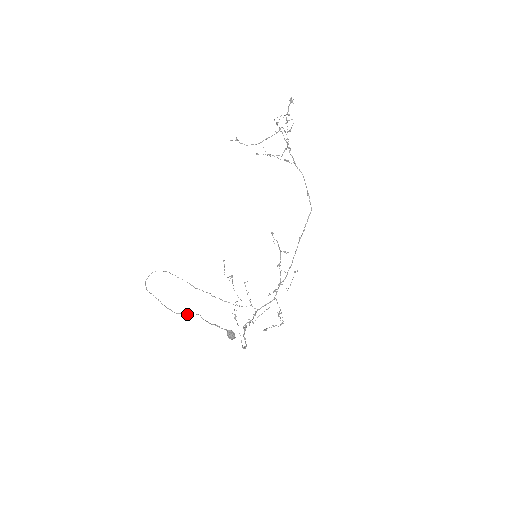
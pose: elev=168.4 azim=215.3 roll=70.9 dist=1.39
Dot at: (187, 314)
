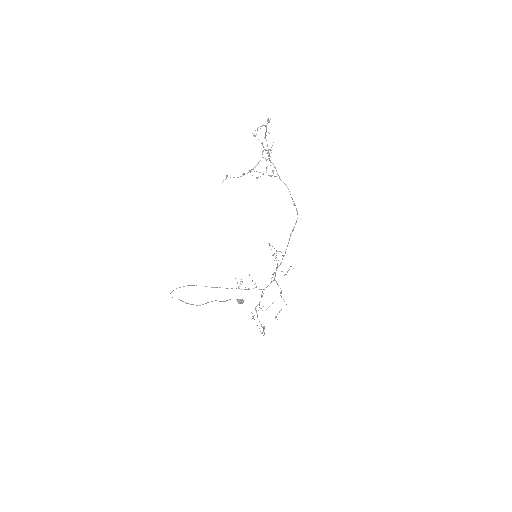
Dot at: (206, 303)
